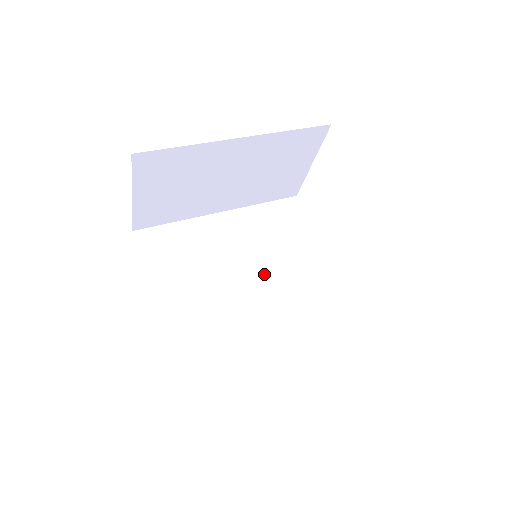
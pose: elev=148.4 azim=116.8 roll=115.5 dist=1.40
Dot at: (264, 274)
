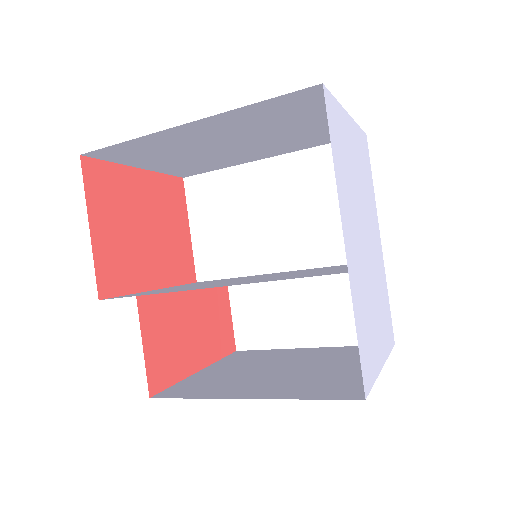
Dot at: (261, 278)
